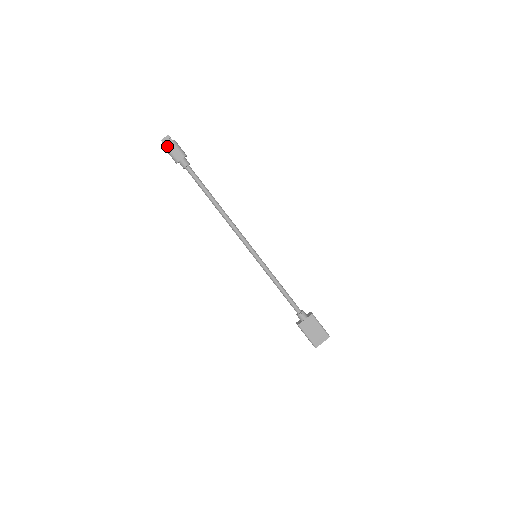
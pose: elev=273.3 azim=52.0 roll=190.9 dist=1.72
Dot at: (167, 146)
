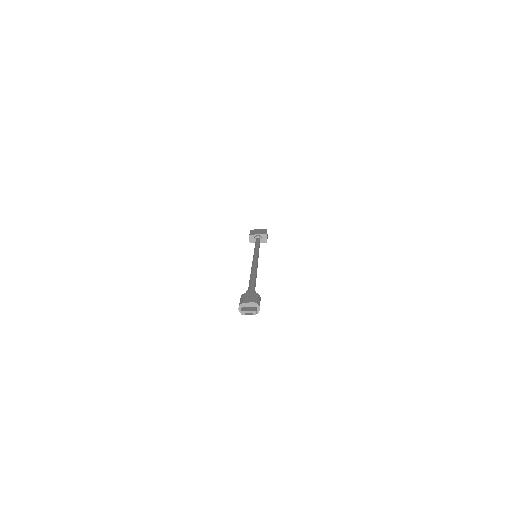
Dot at: occluded
